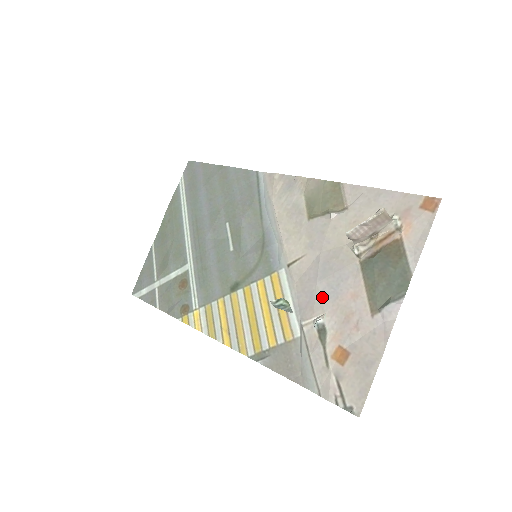
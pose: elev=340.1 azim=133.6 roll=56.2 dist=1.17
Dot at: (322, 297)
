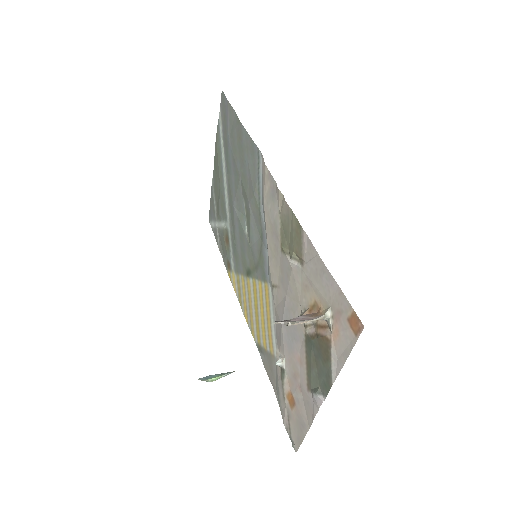
Dot at: (283, 341)
